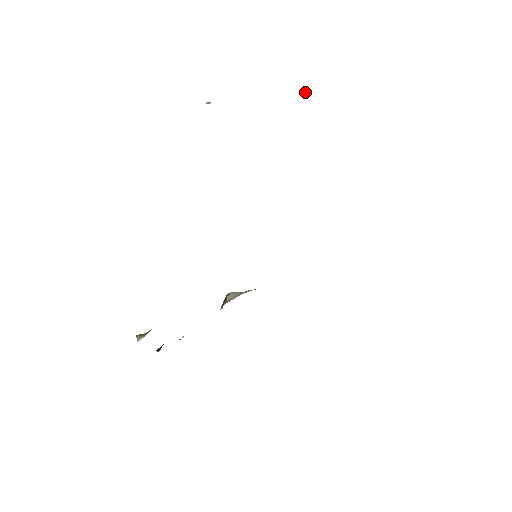
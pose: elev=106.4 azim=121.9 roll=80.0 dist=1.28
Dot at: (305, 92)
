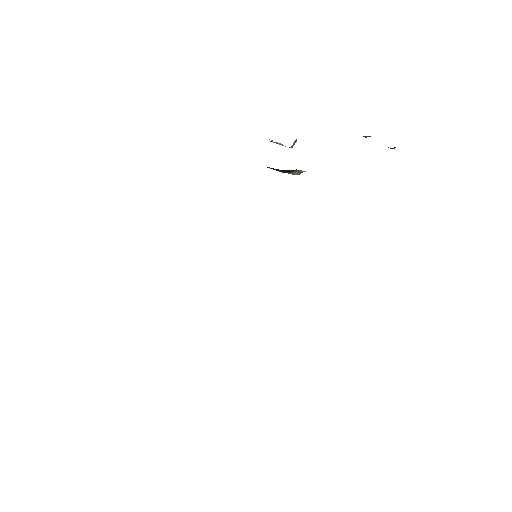
Dot at: (363, 136)
